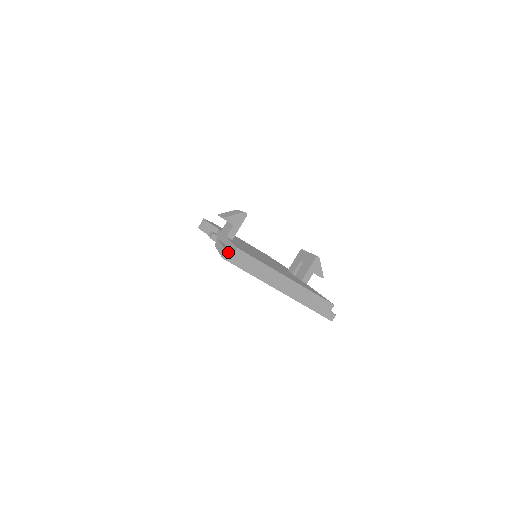
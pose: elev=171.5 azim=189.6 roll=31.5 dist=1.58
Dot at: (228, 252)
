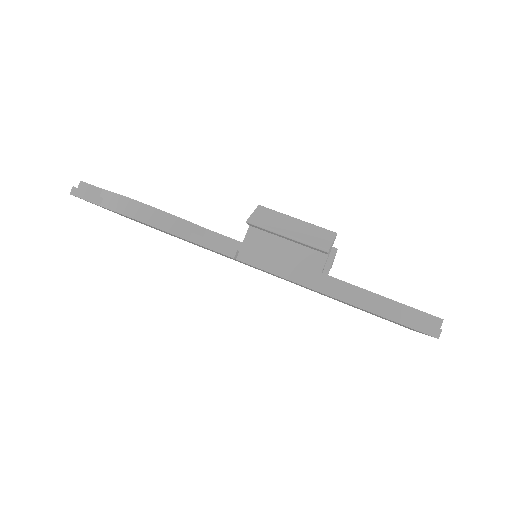
Dot at: occluded
